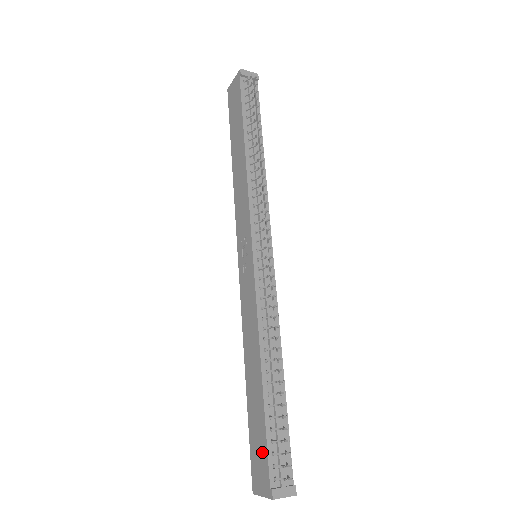
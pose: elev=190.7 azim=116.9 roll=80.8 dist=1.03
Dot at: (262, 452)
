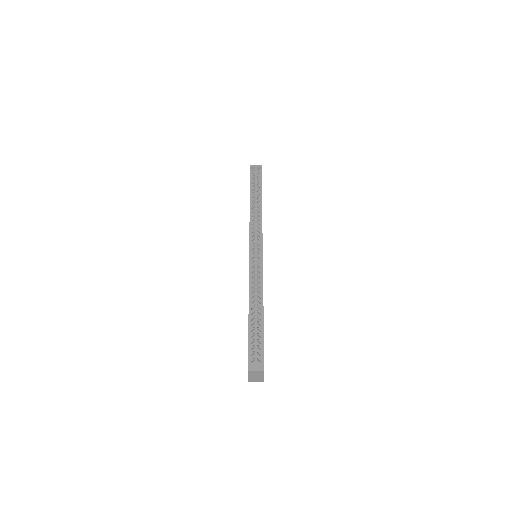
Dot at: occluded
